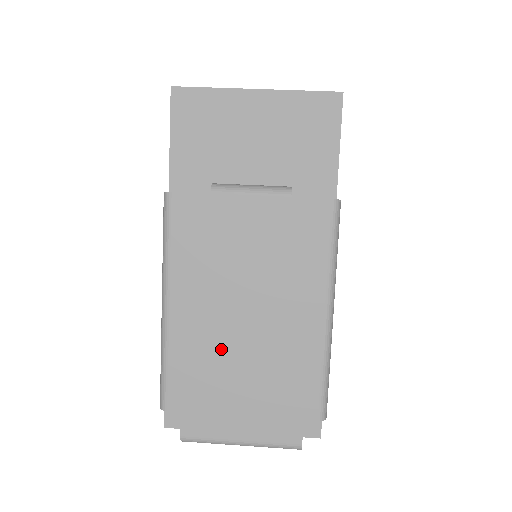
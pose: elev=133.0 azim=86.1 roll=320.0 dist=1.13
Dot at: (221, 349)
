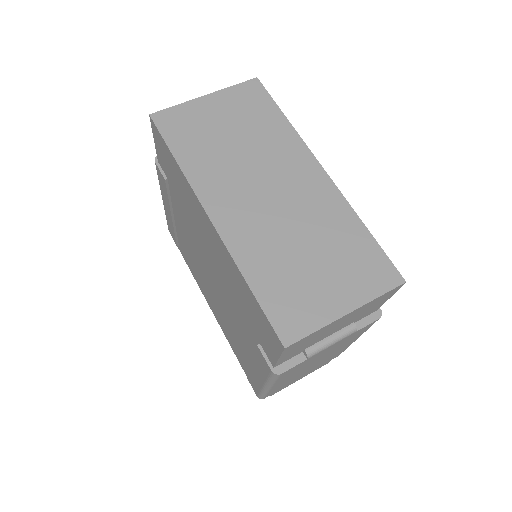
Dot at: occluded
